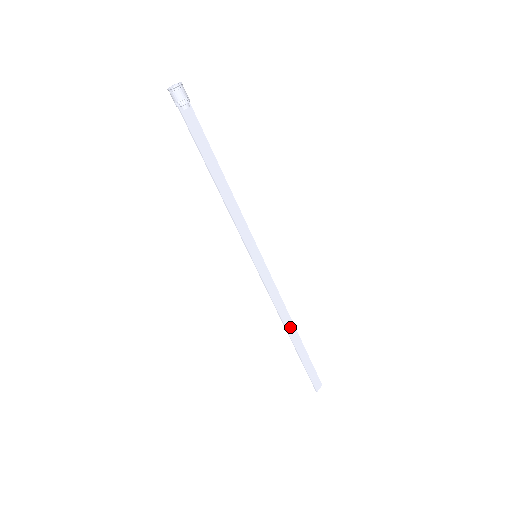
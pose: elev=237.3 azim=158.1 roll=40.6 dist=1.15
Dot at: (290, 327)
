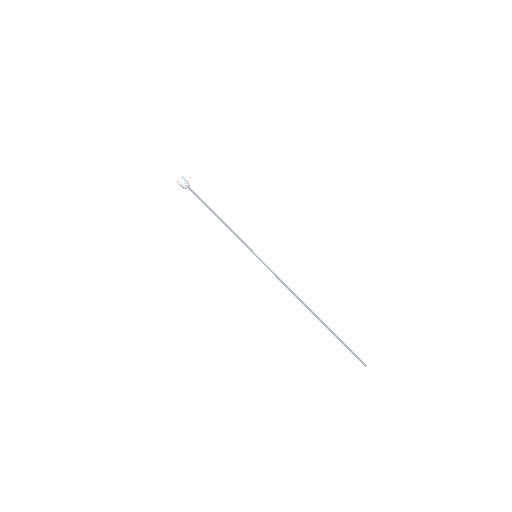
Dot at: (306, 306)
